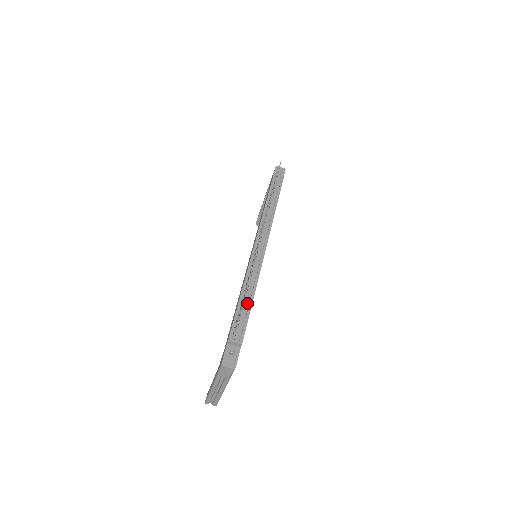
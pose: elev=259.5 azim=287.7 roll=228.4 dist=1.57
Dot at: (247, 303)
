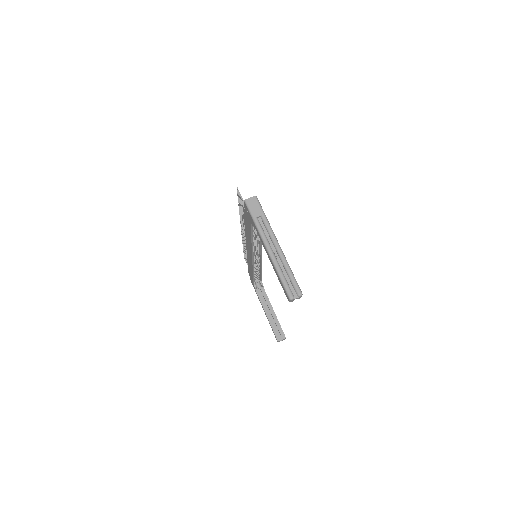
Dot at: occluded
